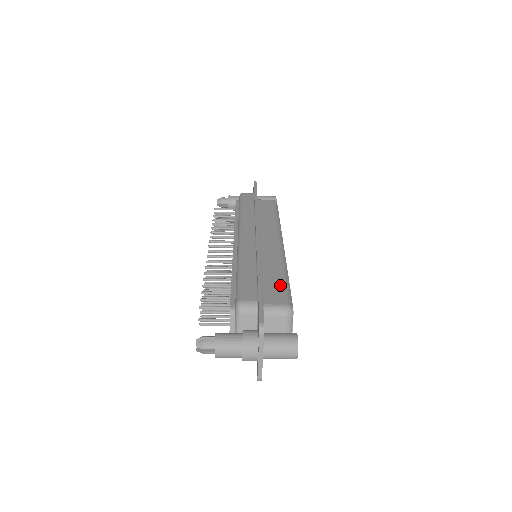
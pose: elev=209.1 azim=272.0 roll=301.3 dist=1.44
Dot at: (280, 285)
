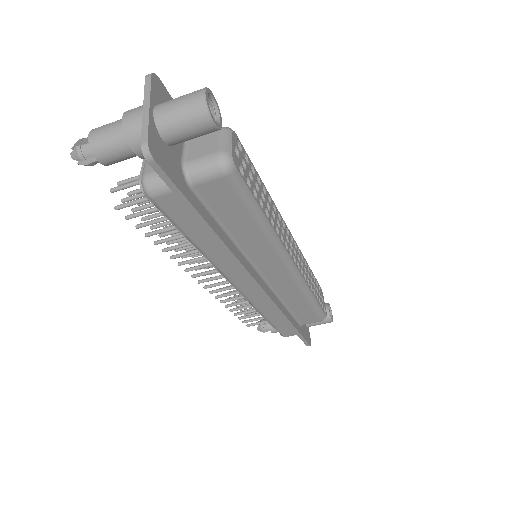
Dot at: occluded
